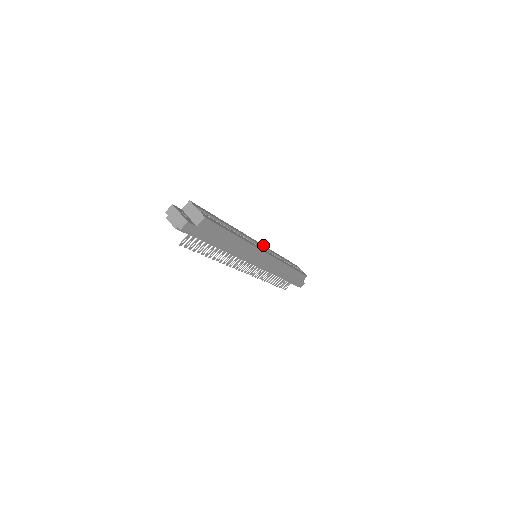
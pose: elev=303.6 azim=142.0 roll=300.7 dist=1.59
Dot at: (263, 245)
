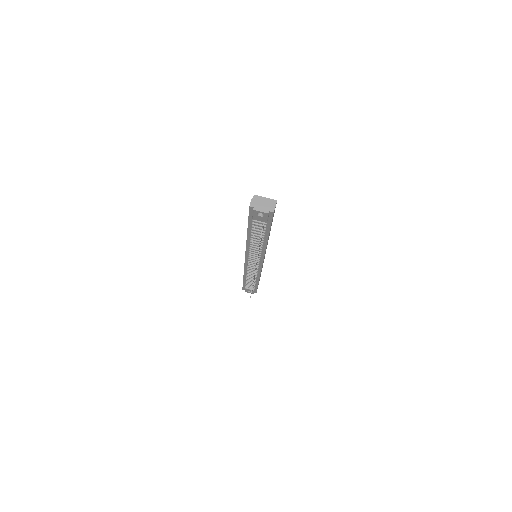
Dot at: occluded
